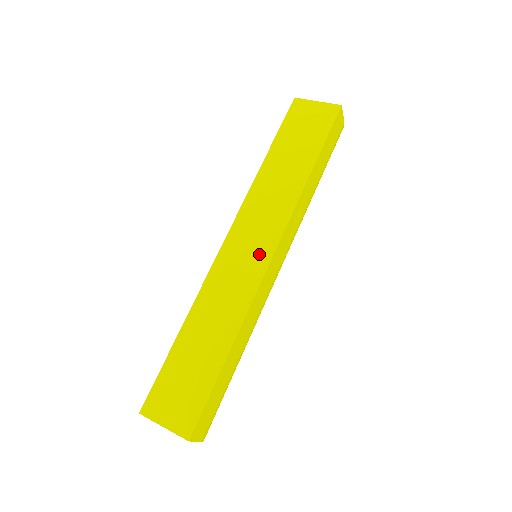
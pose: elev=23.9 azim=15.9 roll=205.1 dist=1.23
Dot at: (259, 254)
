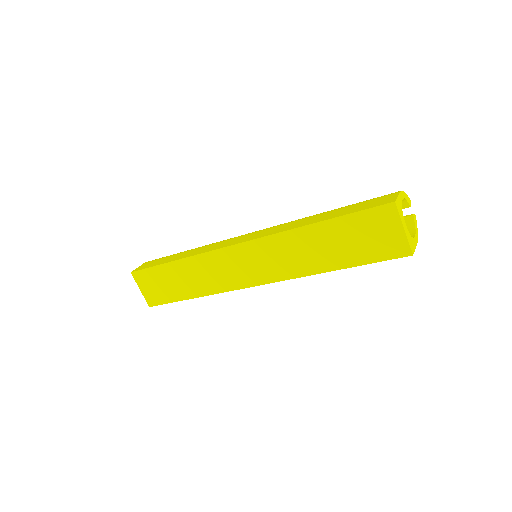
Dot at: (248, 276)
